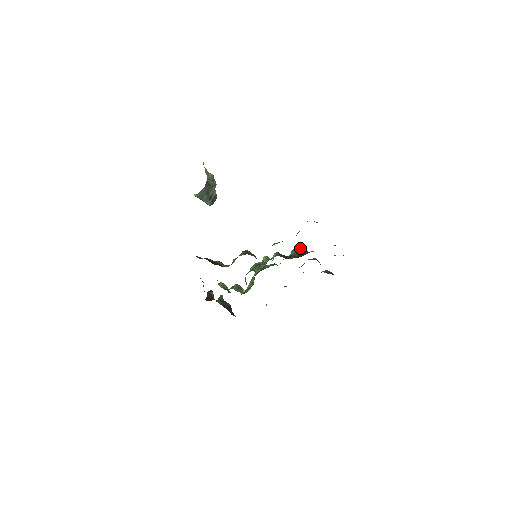
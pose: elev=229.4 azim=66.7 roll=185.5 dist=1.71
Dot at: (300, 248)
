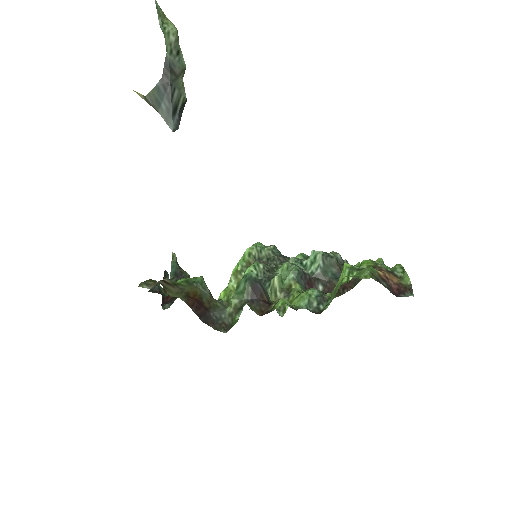
Dot at: (330, 259)
